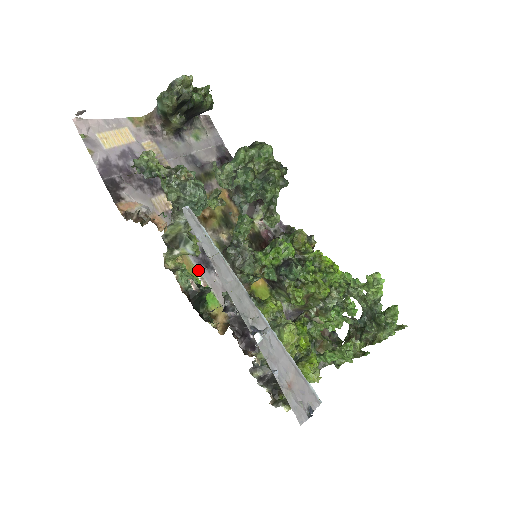
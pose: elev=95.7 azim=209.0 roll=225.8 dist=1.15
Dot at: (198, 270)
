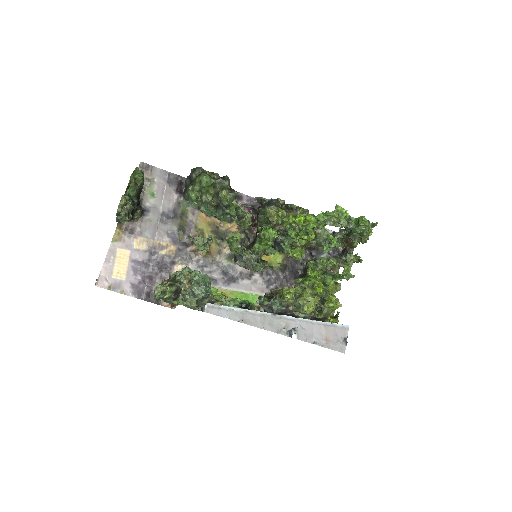
Dot at: (232, 290)
